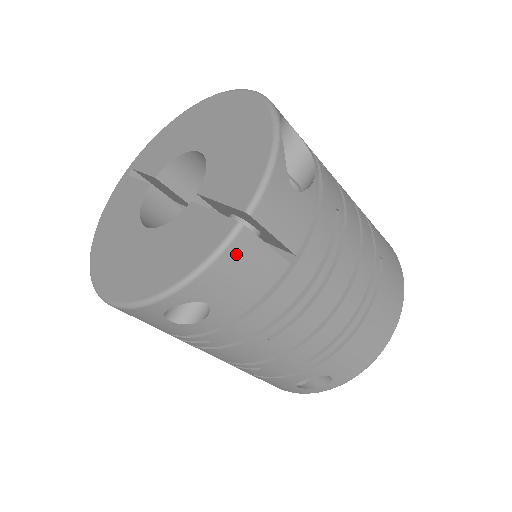
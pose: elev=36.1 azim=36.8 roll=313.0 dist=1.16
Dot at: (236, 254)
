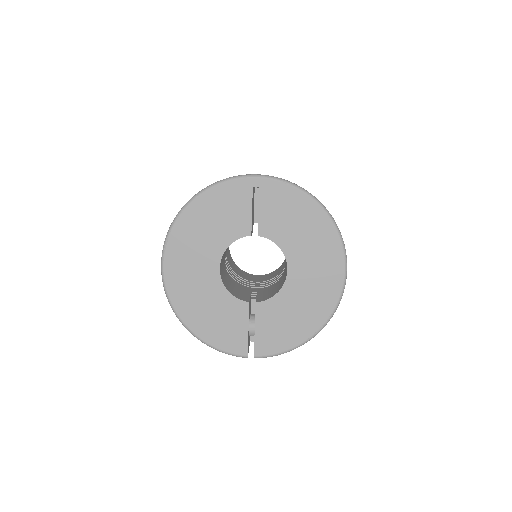
Dot at: occluded
